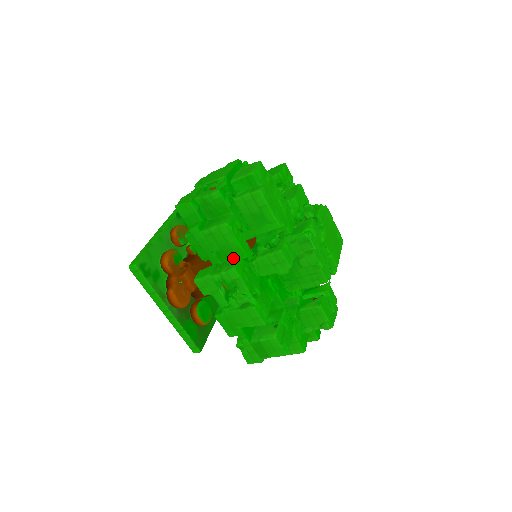
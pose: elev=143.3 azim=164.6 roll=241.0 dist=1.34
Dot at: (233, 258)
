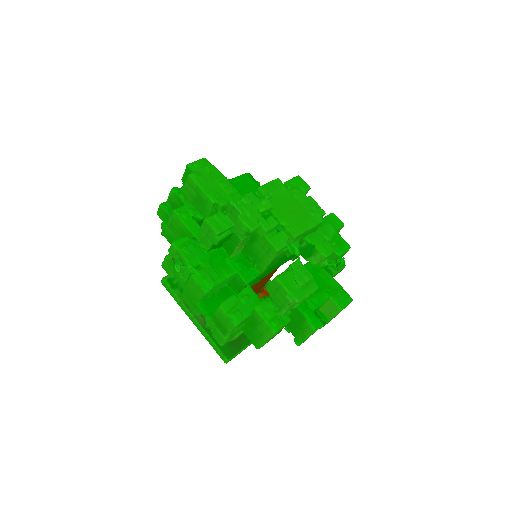
Dot at: occluded
